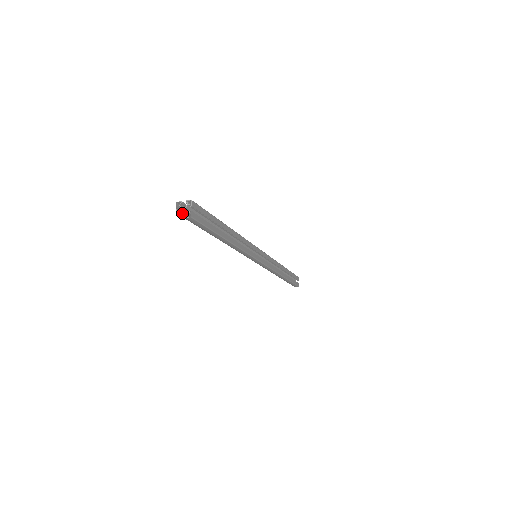
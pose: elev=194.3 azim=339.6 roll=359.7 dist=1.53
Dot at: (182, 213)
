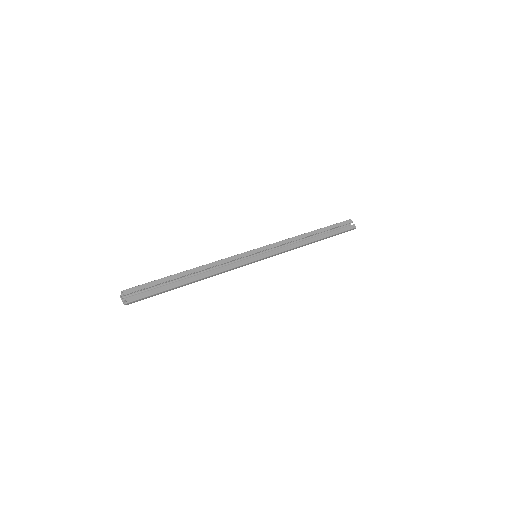
Dot at: (126, 302)
